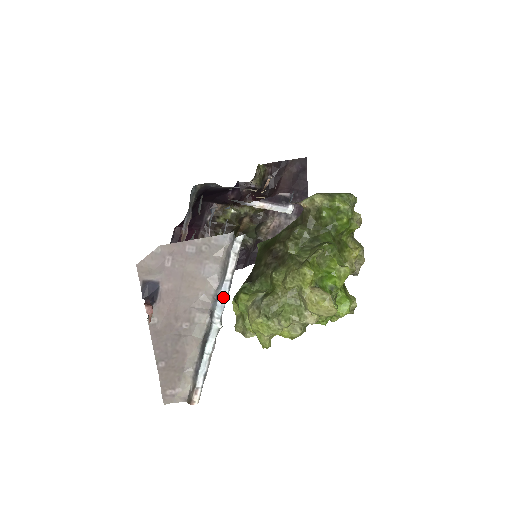
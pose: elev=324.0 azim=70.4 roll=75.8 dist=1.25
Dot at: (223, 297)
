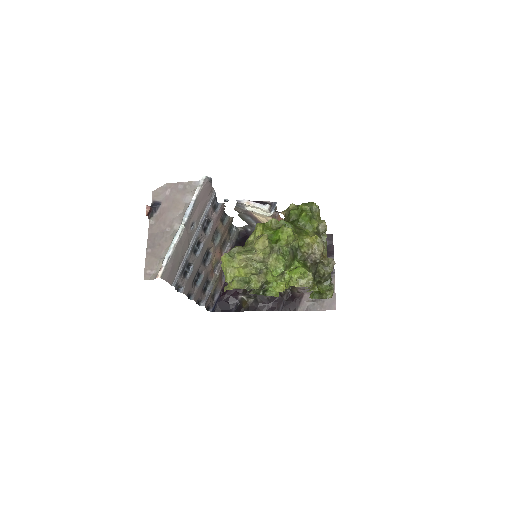
Dot at: (189, 209)
